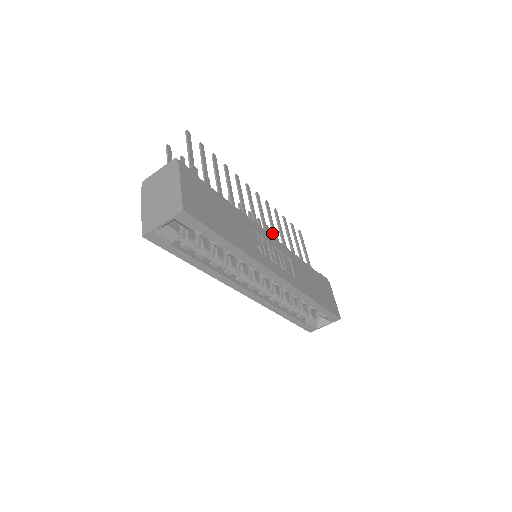
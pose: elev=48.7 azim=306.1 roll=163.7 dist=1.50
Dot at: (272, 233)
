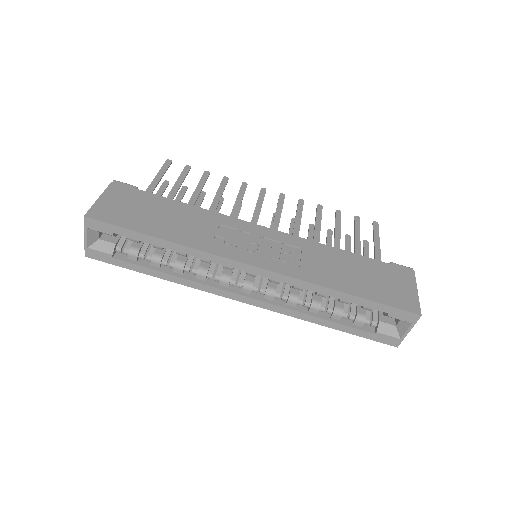
Dot at: (293, 229)
